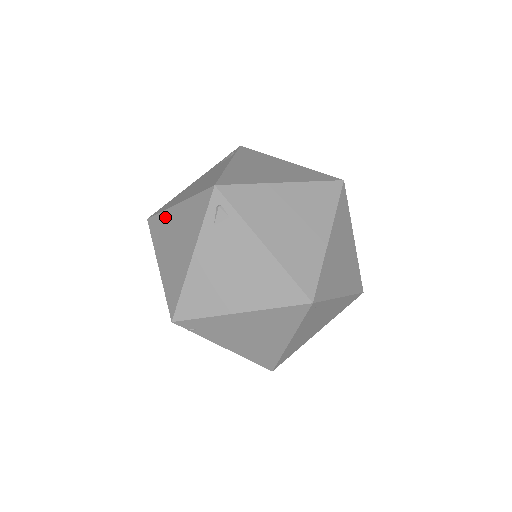
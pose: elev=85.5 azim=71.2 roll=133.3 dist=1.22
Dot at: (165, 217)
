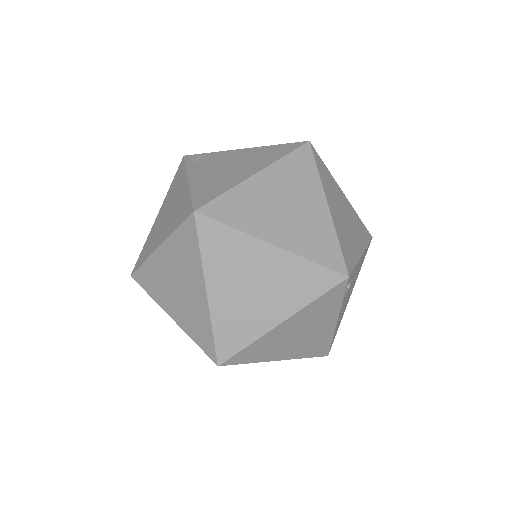
Dot at: (150, 236)
